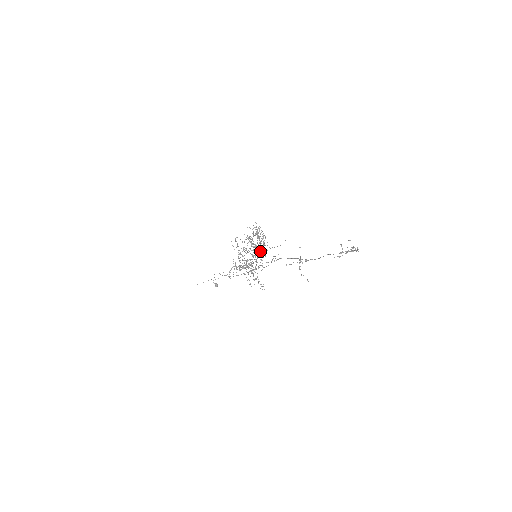
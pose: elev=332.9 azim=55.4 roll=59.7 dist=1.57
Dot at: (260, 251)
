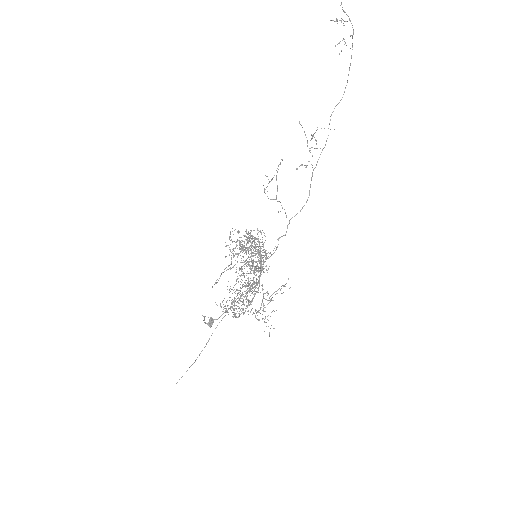
Dot at: (259, 253)
